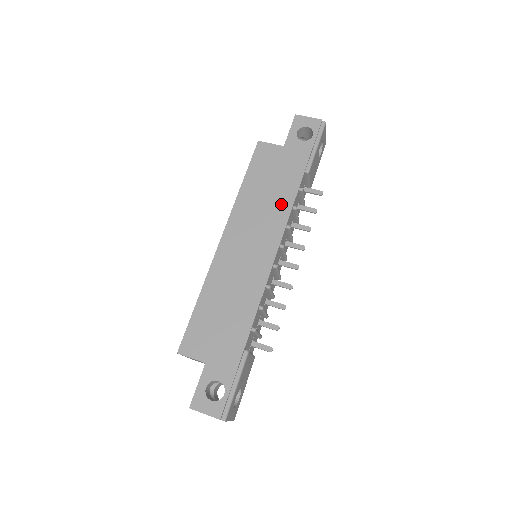
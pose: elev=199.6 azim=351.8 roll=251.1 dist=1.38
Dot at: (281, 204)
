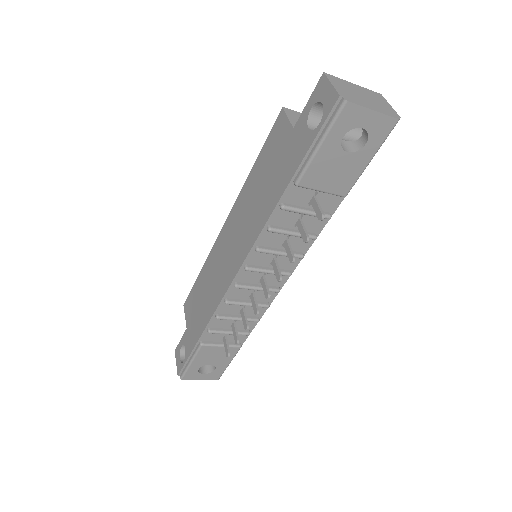
Dot at: (260, 216)
